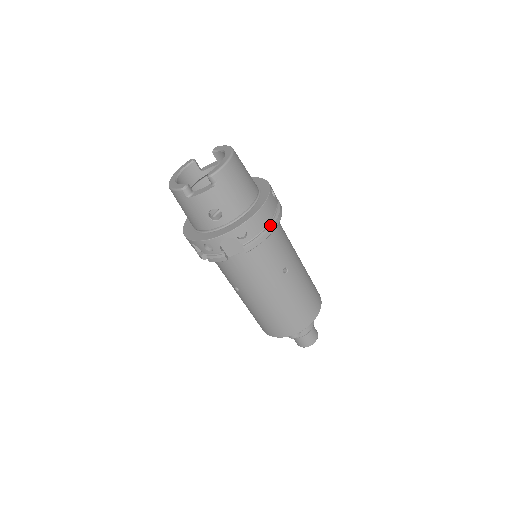
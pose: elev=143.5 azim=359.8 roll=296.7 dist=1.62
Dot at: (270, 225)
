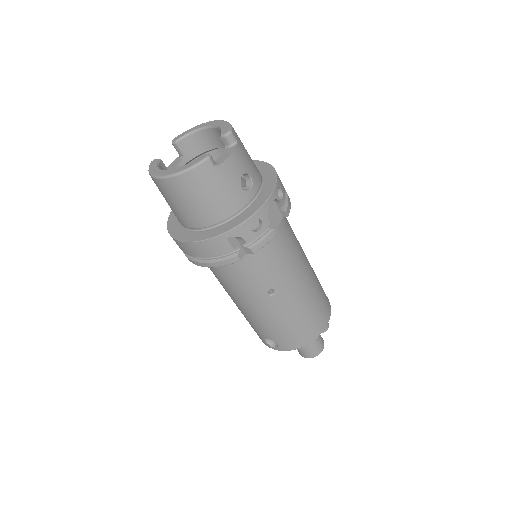
Dot at: occluded
